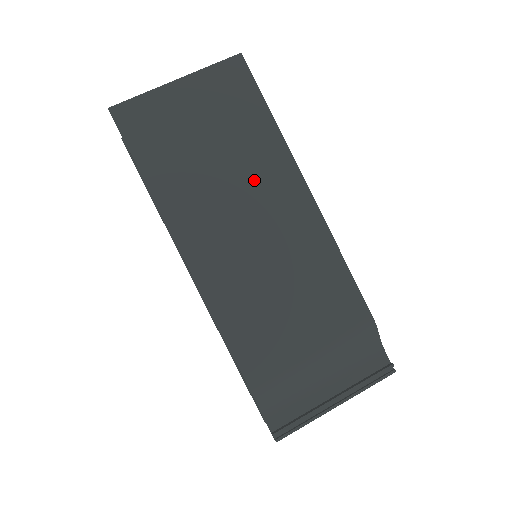
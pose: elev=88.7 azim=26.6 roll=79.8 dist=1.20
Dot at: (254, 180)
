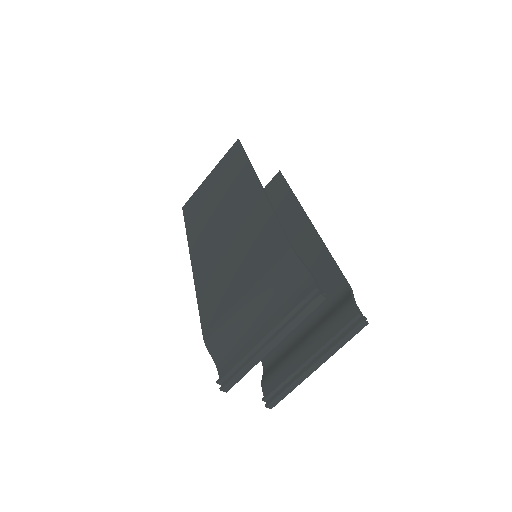
Dot at: (232, 199)
